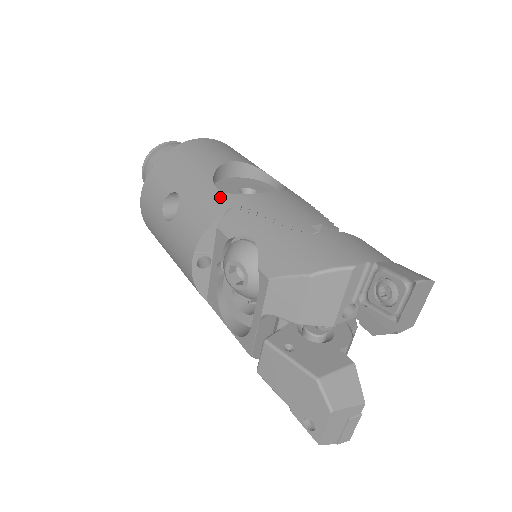
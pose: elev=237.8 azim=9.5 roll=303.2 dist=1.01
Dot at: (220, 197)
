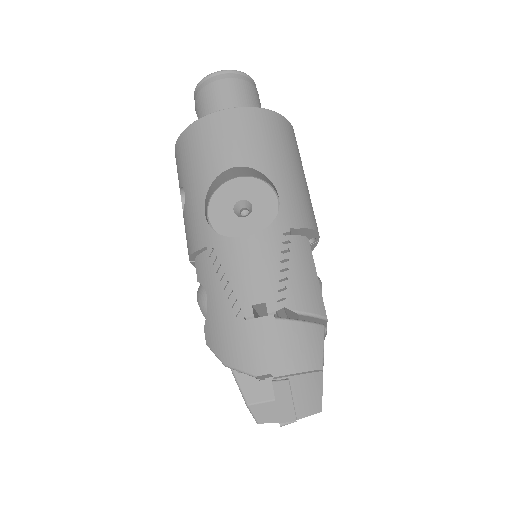
Dot at: (203, 227)
